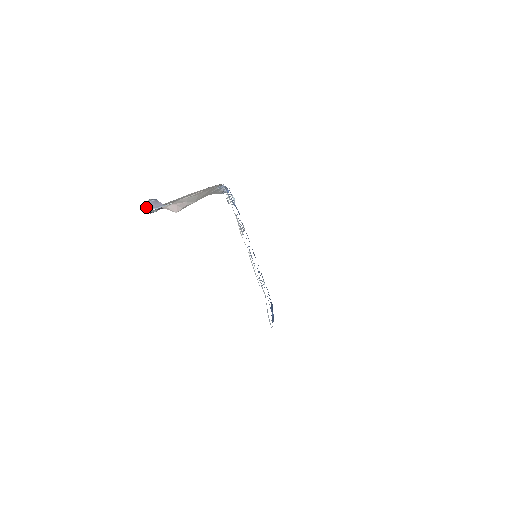
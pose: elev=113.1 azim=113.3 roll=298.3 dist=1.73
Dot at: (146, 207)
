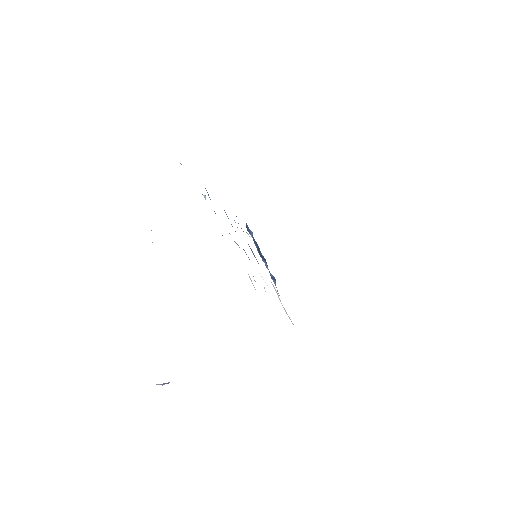
Dot at: occluded
